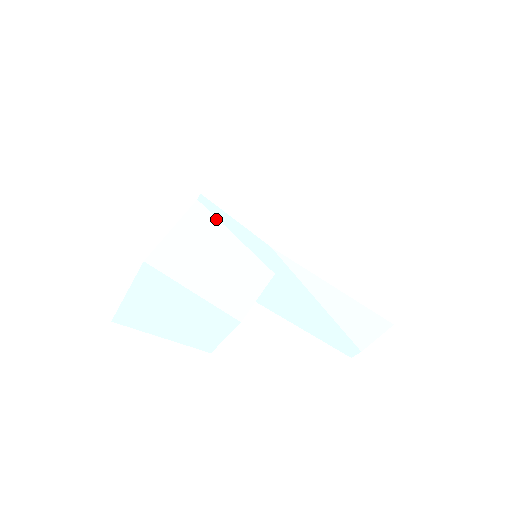
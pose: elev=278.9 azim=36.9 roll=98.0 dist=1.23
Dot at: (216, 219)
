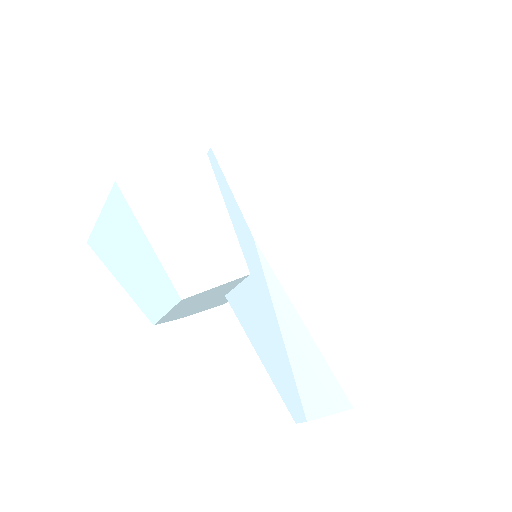
Dot at: (216, 183)
